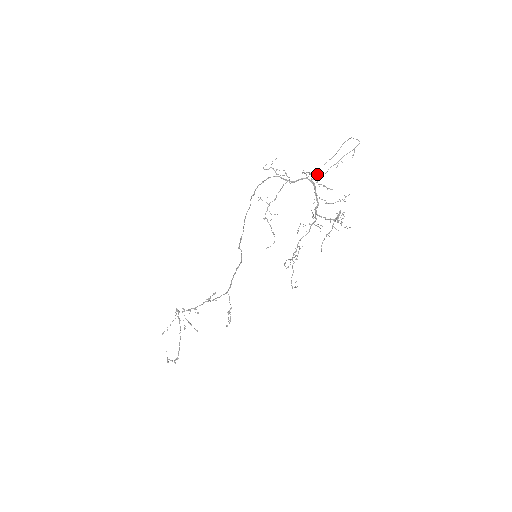
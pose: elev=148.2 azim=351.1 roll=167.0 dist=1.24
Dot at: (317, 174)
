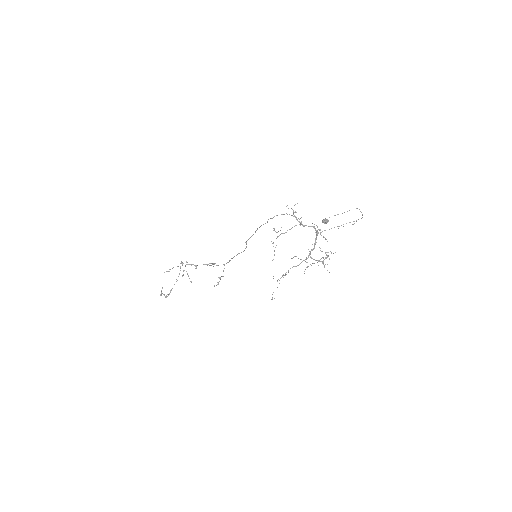
Dot at: (324, 220)
